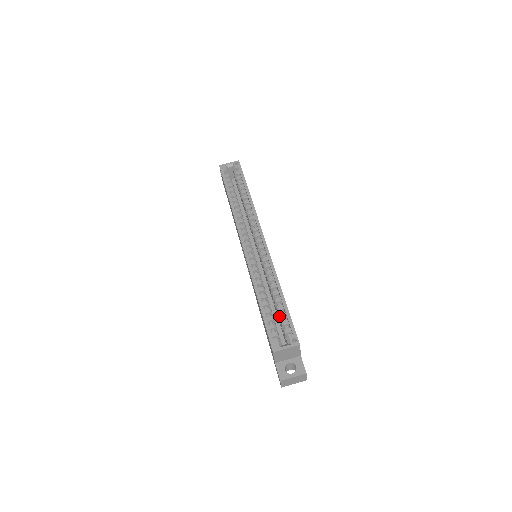
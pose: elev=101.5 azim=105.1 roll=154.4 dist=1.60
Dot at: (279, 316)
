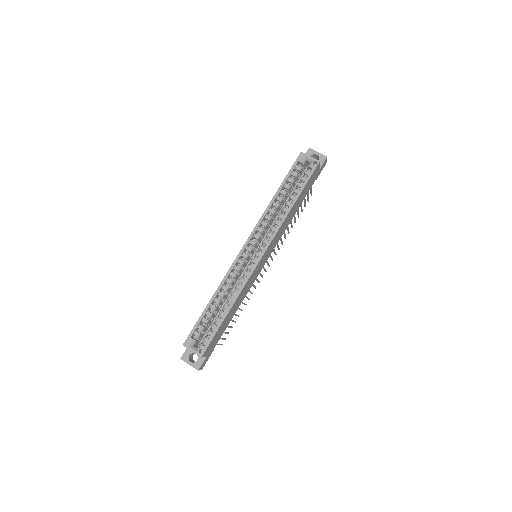
Dot at: (212, 325)
